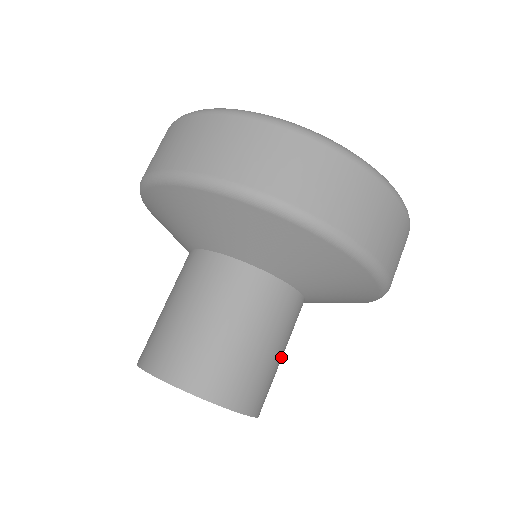
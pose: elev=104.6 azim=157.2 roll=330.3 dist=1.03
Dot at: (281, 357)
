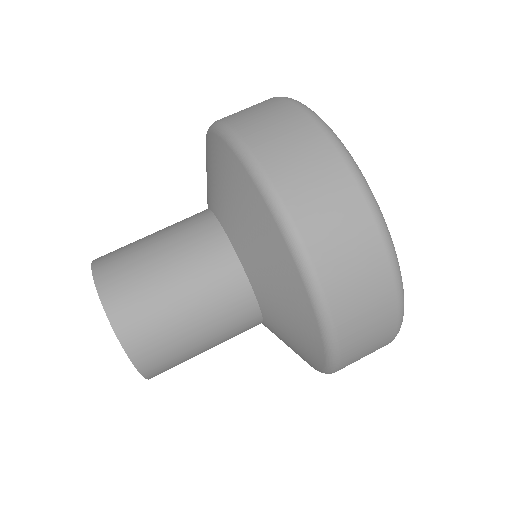
Dot at: occluded
